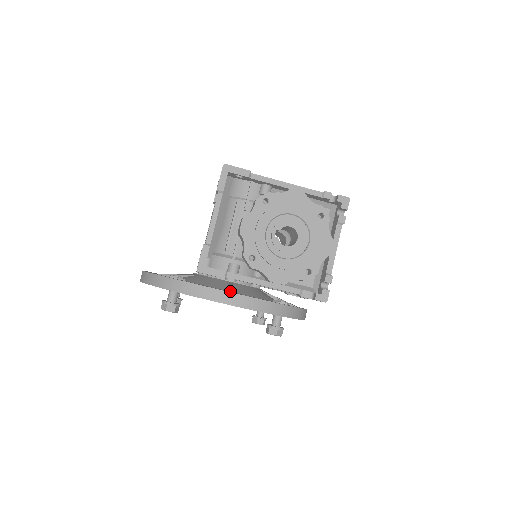
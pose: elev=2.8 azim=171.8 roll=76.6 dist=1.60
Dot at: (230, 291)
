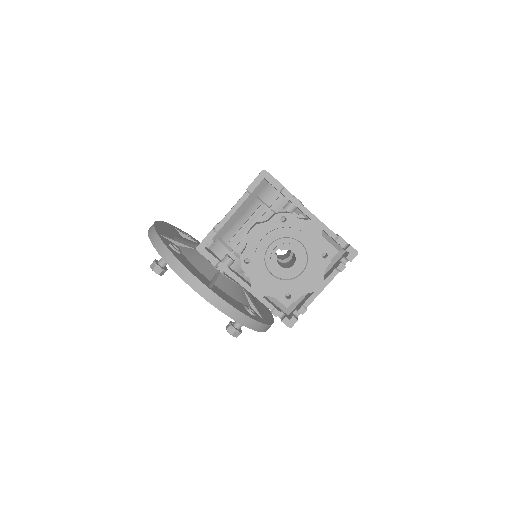
Dot at: (210, 284)
